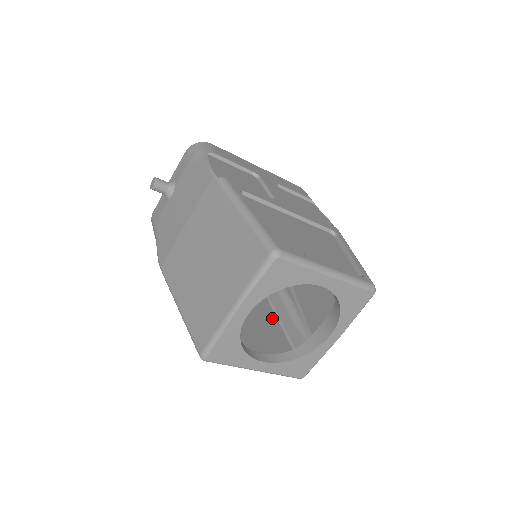
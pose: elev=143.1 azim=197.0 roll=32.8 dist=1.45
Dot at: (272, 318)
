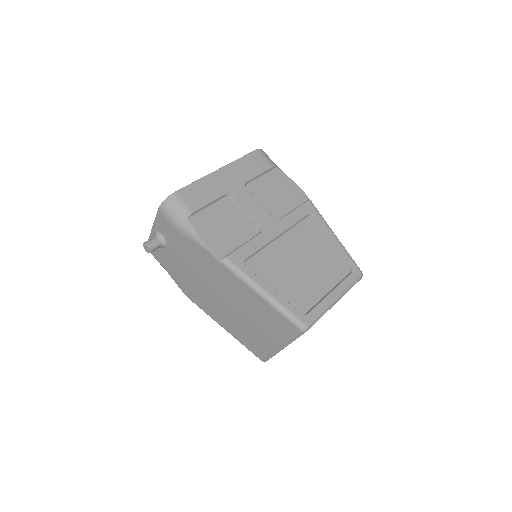
Dot at: occluded
